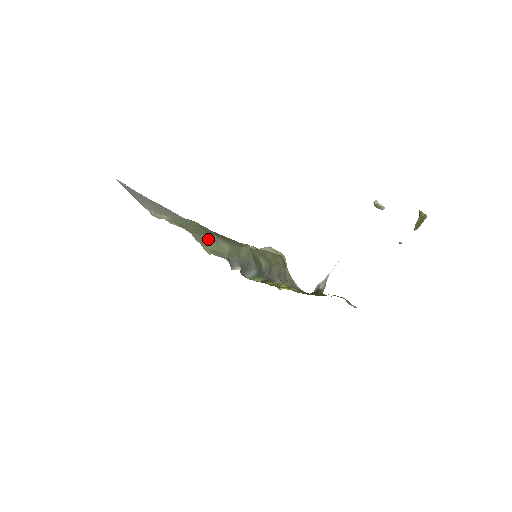
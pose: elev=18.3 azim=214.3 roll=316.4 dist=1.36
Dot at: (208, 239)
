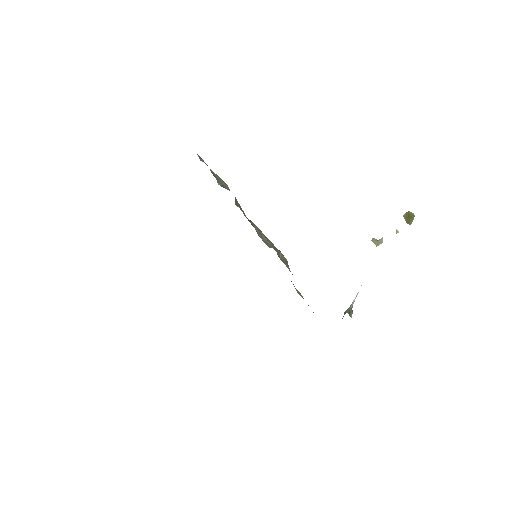
Dot at: occluded
